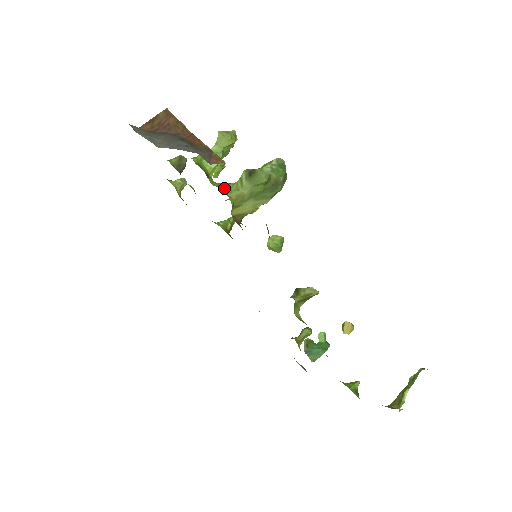
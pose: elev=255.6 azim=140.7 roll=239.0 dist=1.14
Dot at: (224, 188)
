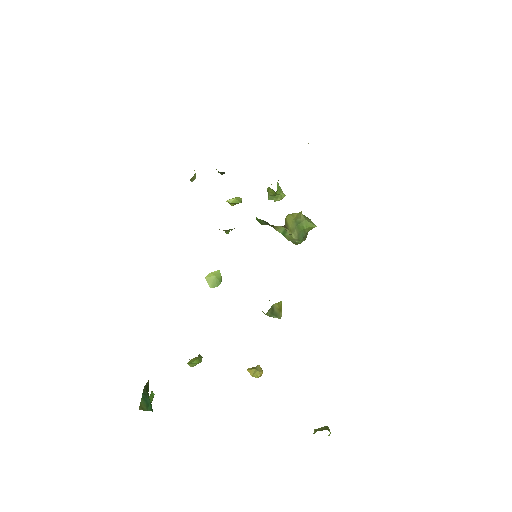
Dot at: occluded
